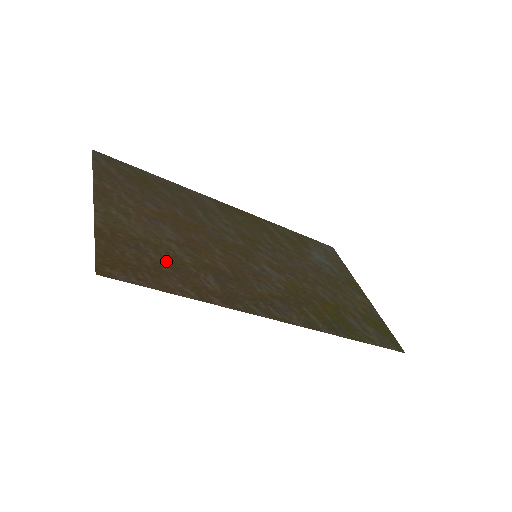
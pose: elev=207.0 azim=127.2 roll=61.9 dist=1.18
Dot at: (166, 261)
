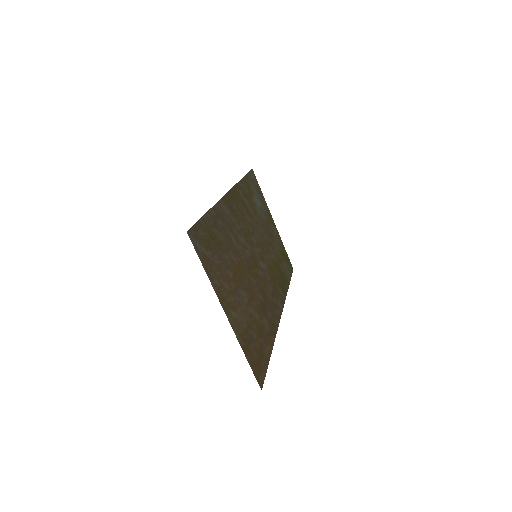
Dot at: (257, 333)
